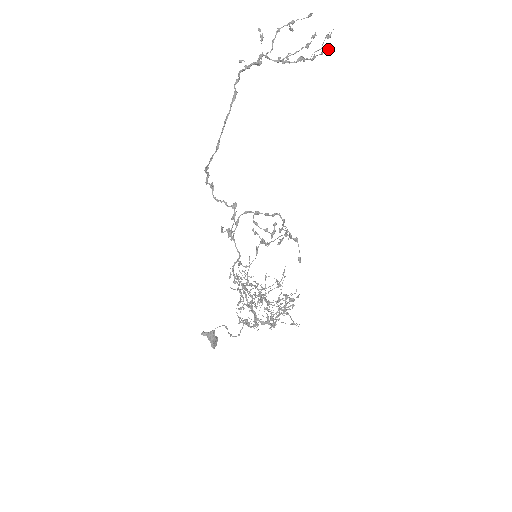
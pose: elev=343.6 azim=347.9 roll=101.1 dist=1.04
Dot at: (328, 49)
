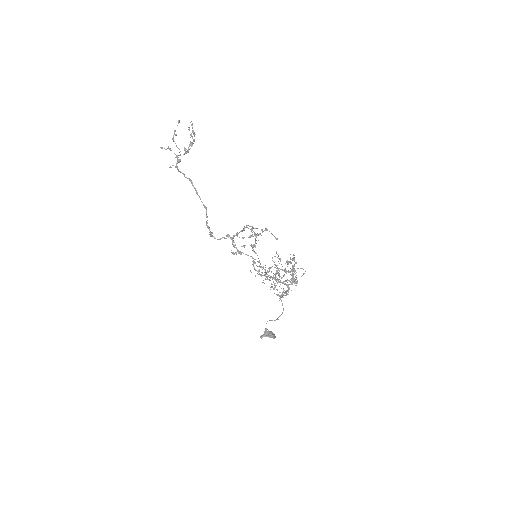
Dot at: occluded
